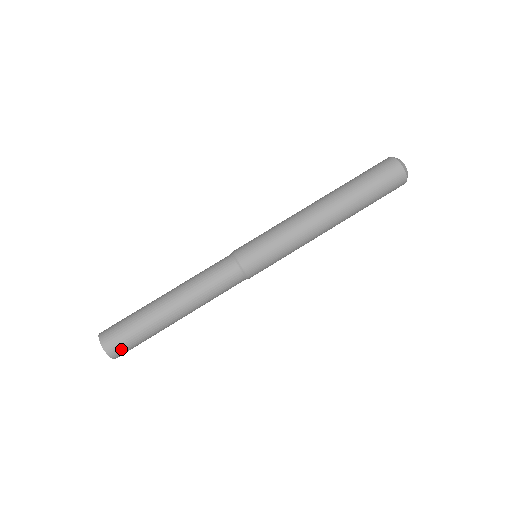
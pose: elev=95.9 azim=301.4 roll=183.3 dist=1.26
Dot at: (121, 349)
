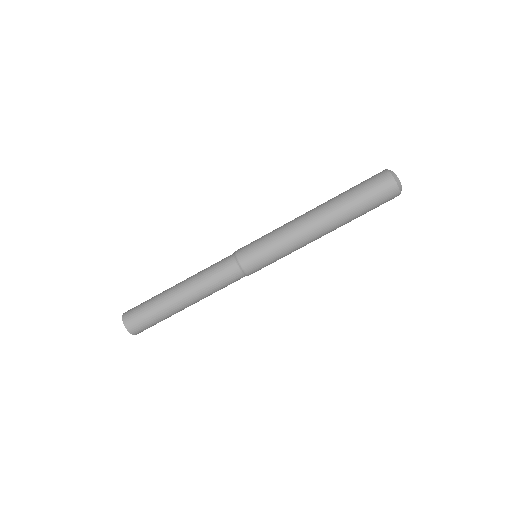
Dot at: (141, 329)
